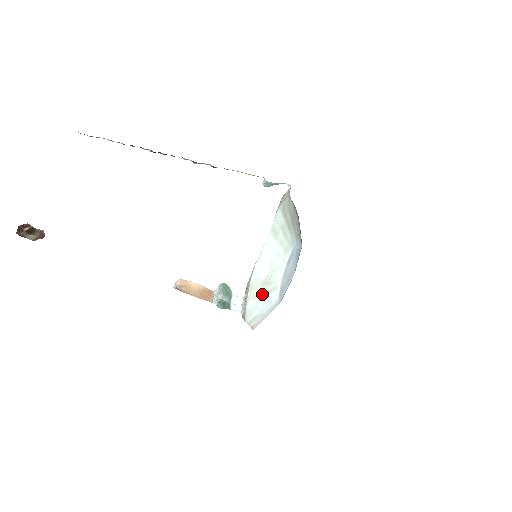
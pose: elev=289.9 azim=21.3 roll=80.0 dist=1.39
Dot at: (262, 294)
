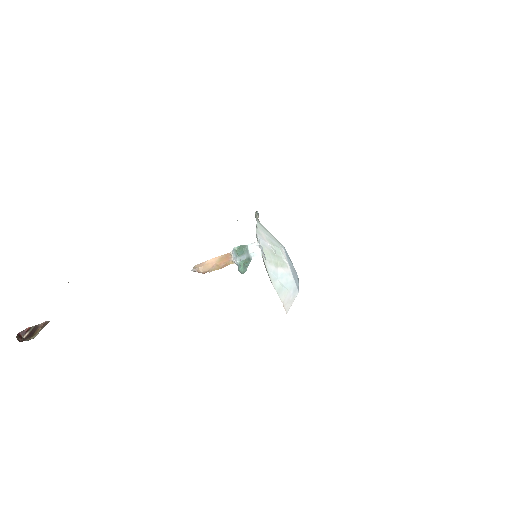
Dot at: (275, 263)
